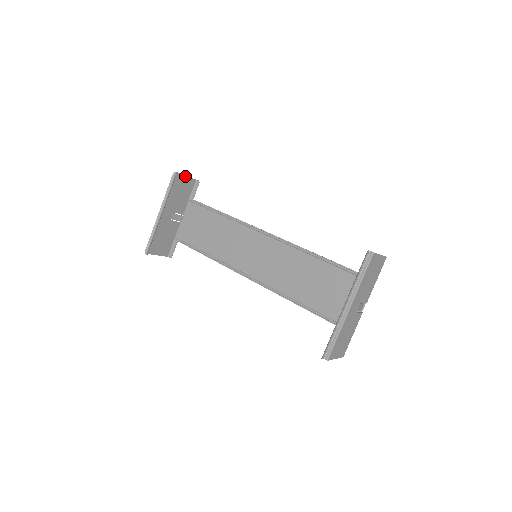
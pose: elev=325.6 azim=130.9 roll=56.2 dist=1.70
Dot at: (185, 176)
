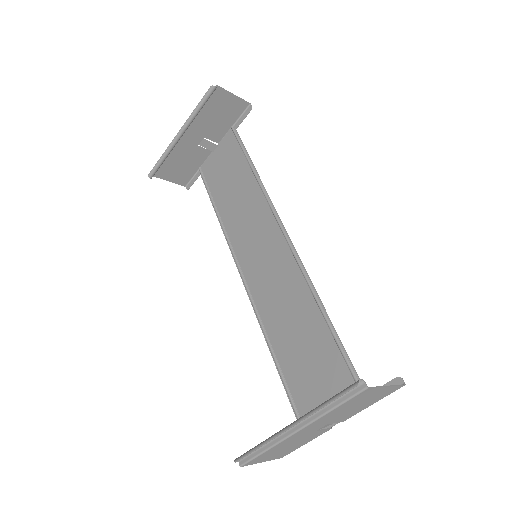
Dot at: (232, 94)
